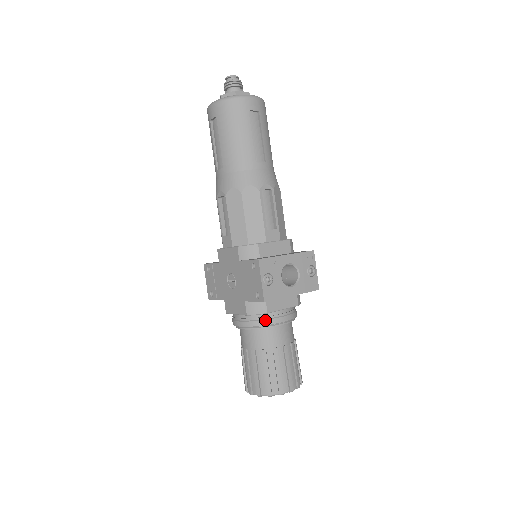
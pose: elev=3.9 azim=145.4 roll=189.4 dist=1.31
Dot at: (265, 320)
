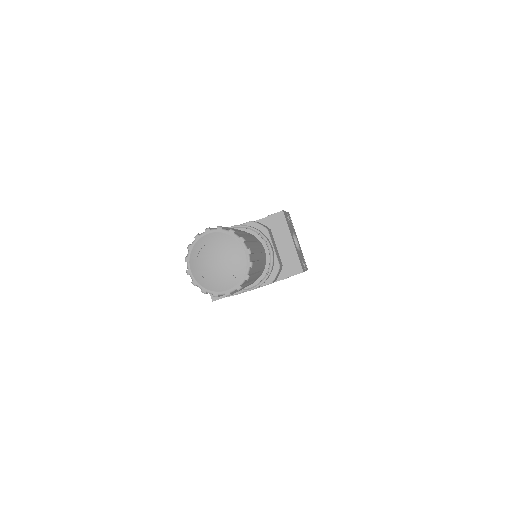
Dot at: (261, 232)
